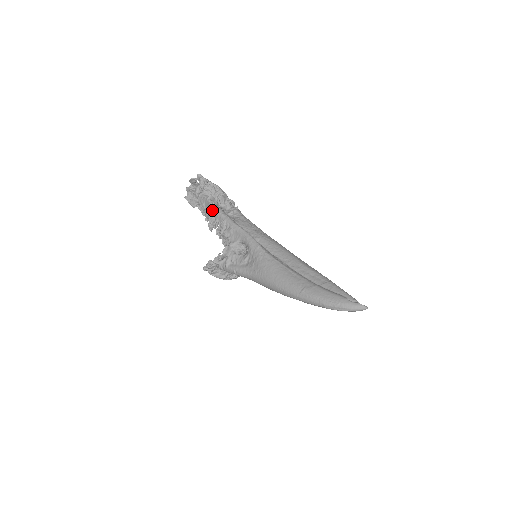
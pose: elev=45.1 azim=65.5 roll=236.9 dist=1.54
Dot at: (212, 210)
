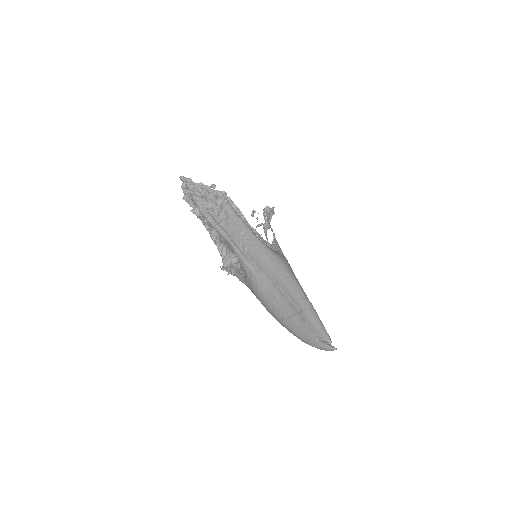
Dot at: (203, 217)
